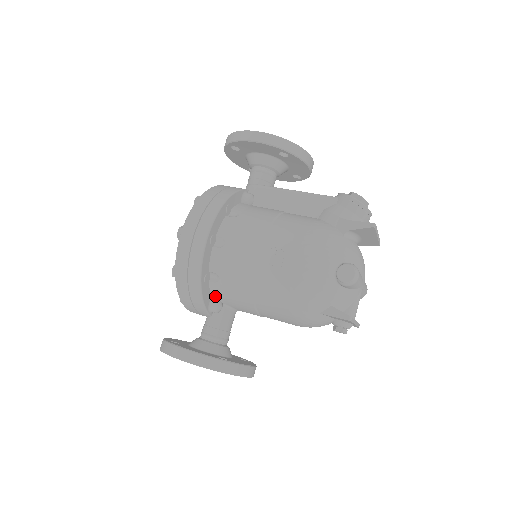
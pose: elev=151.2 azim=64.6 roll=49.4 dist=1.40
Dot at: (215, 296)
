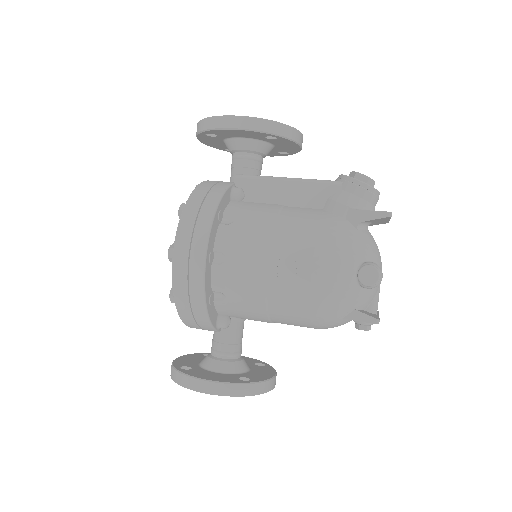
Dot at: (221, 312)
